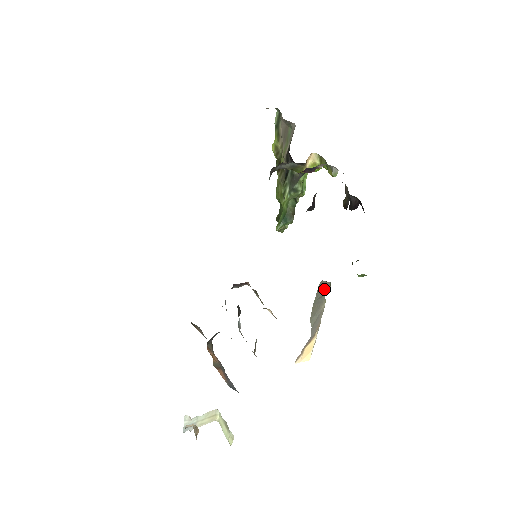
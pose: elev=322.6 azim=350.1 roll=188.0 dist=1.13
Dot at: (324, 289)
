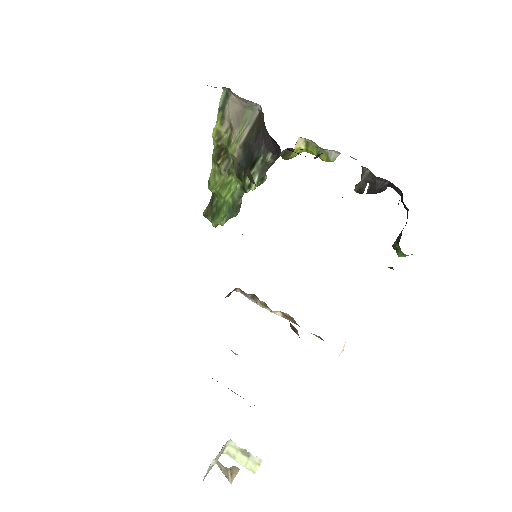
Dot at: occluded
